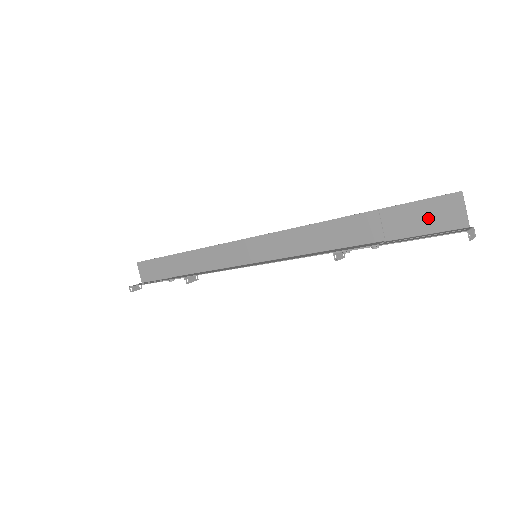
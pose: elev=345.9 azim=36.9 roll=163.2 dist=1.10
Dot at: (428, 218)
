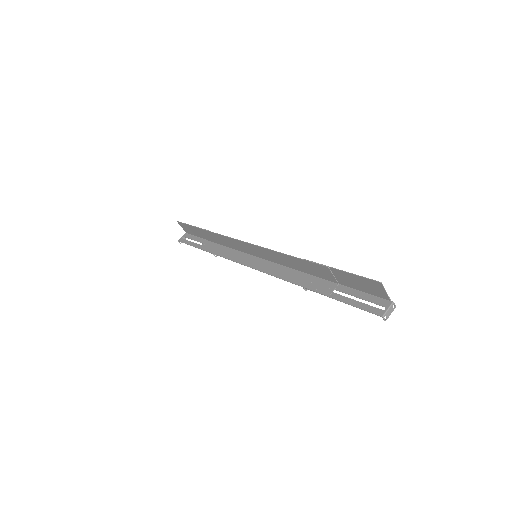
Dot at: (363, 285)
